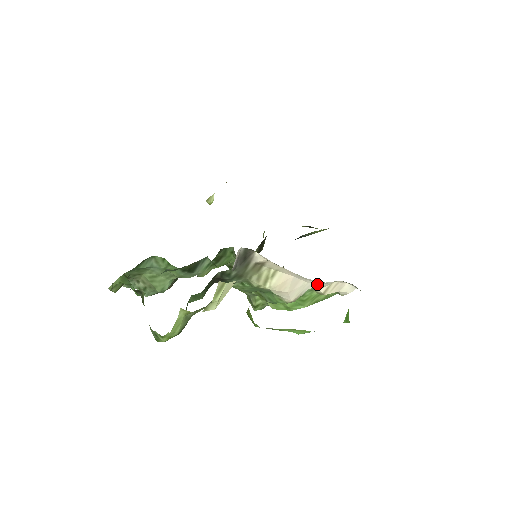
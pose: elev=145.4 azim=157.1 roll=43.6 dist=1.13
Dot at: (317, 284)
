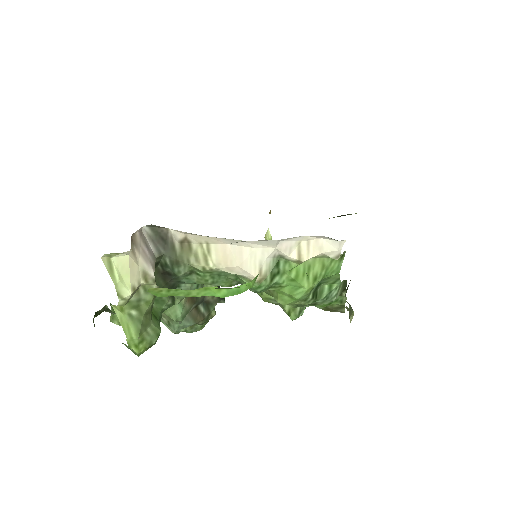
Dot at: (272, 248)
